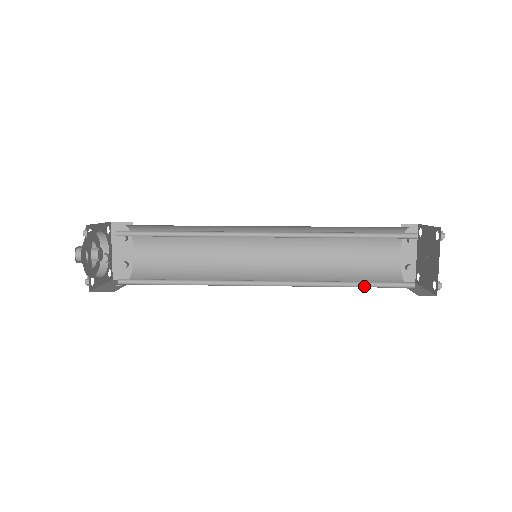
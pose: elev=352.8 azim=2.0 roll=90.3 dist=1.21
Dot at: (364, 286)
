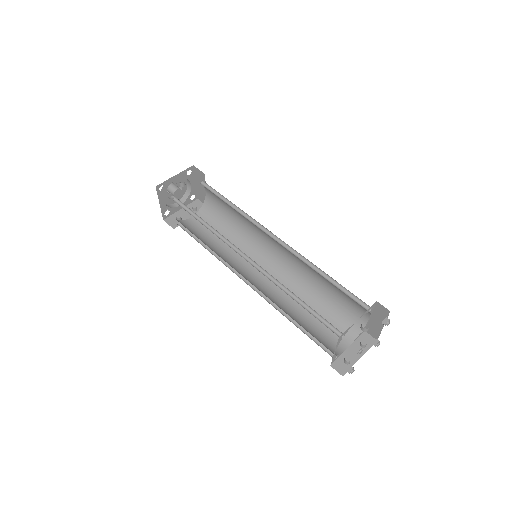
Dot at: (307, 310)
